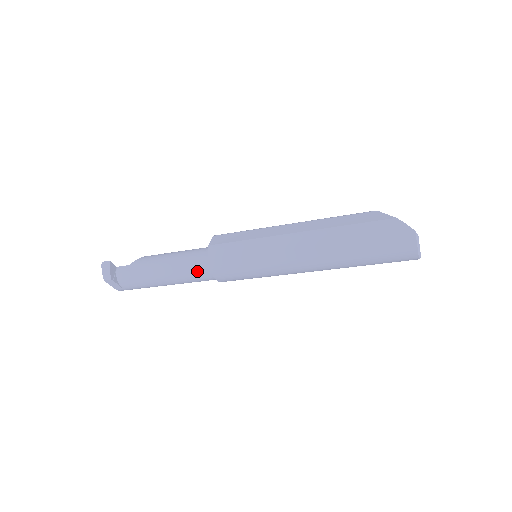
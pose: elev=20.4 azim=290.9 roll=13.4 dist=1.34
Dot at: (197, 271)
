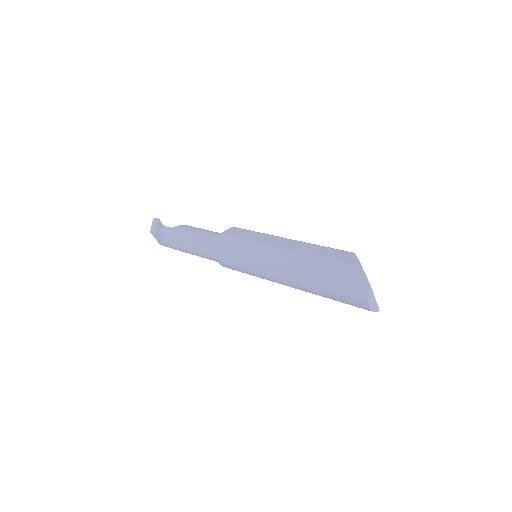
Dot at: (210, 251)
